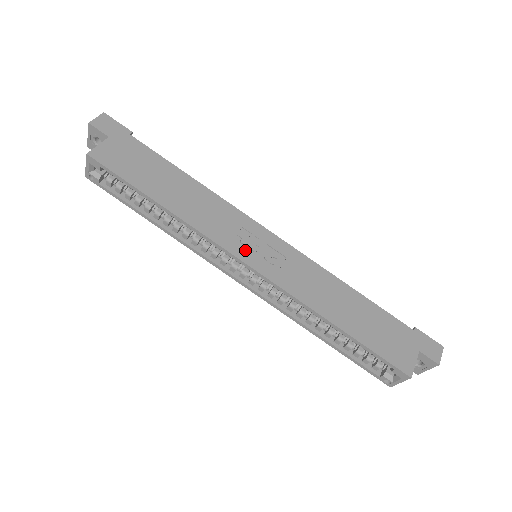
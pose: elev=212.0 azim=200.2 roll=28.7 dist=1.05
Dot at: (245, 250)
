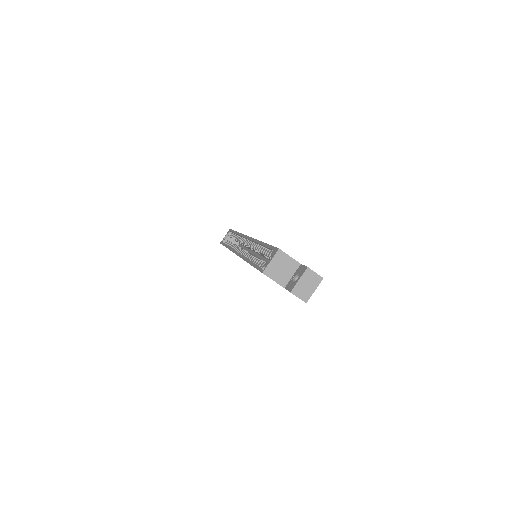
Dot at: occluded
